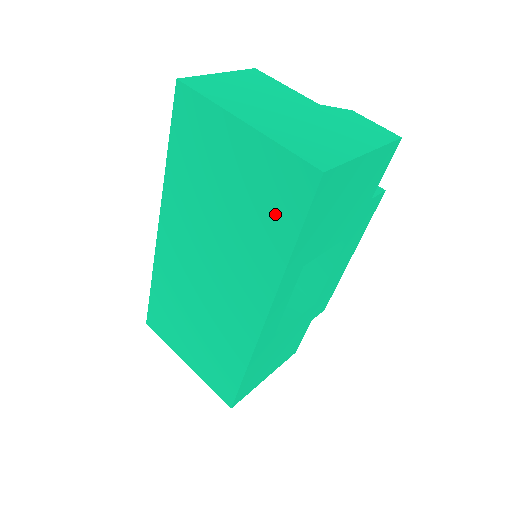
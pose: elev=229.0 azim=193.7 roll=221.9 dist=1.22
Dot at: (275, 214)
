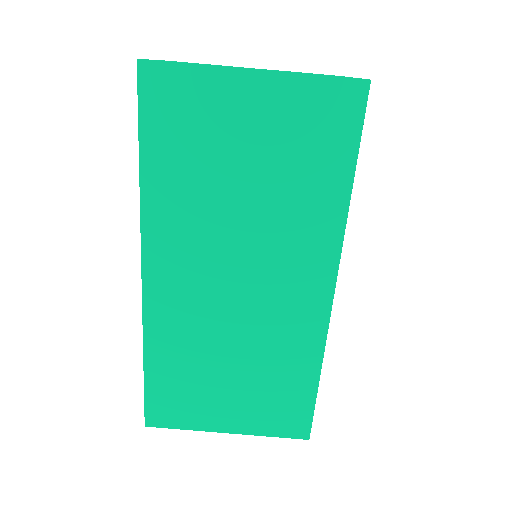
Dot at: (321, 158)
